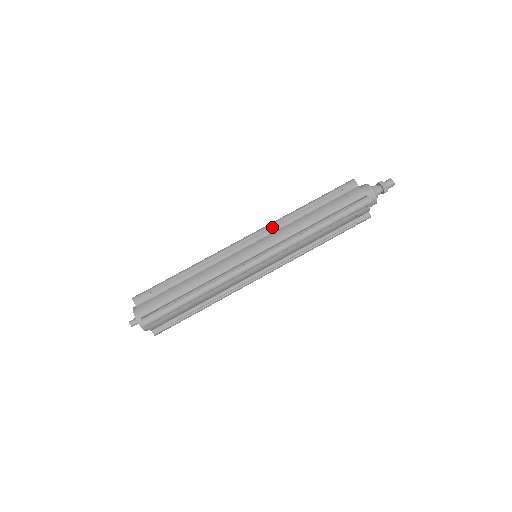
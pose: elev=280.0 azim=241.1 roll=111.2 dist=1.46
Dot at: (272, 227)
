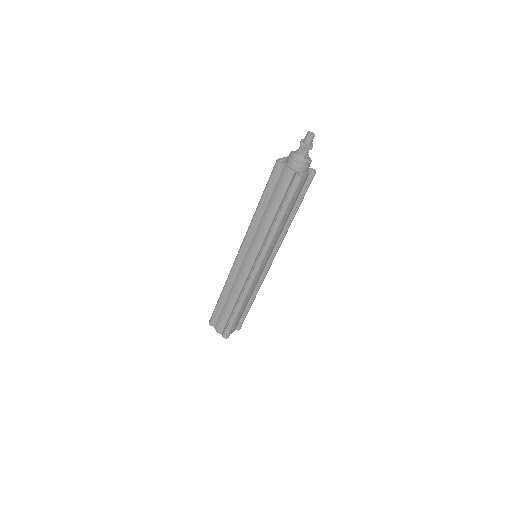
Dot at: (249, 237)
